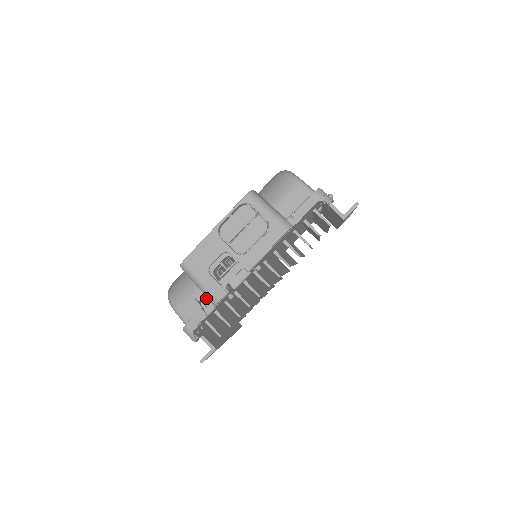
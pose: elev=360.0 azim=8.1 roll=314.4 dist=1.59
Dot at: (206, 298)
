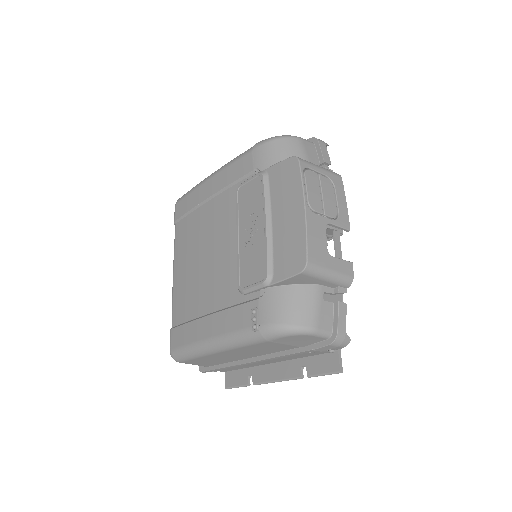
Dot at: (331, 290)
